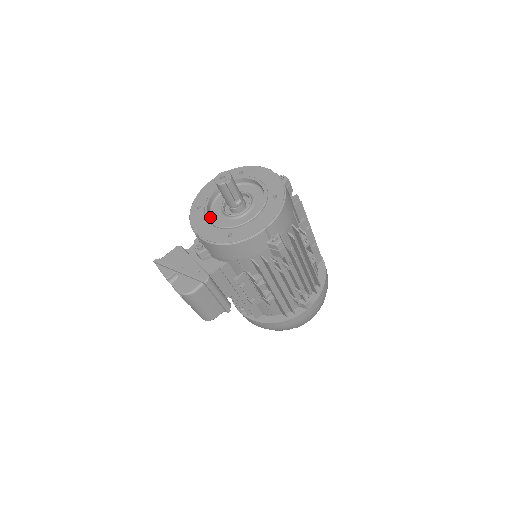
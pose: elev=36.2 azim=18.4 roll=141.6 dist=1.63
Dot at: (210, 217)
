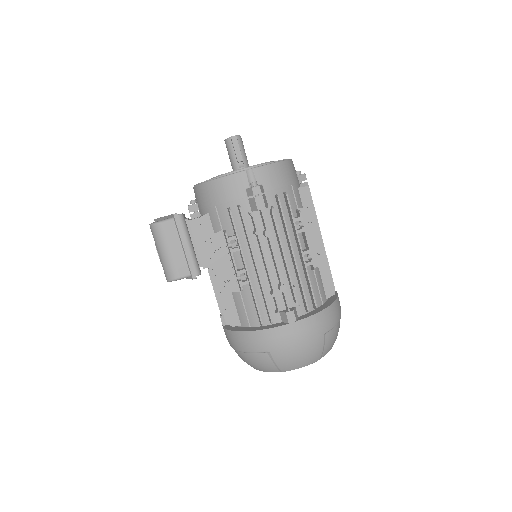
Dot at: occluded
